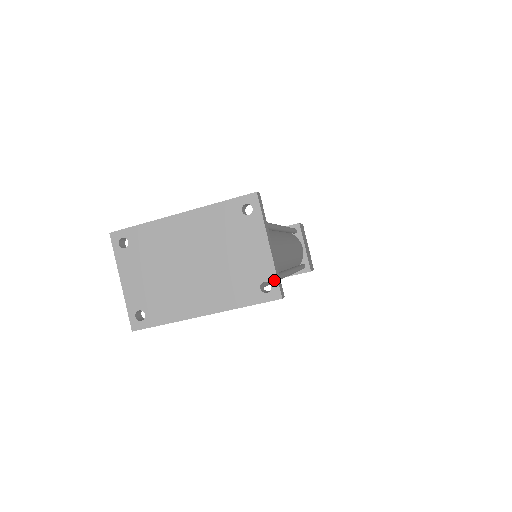
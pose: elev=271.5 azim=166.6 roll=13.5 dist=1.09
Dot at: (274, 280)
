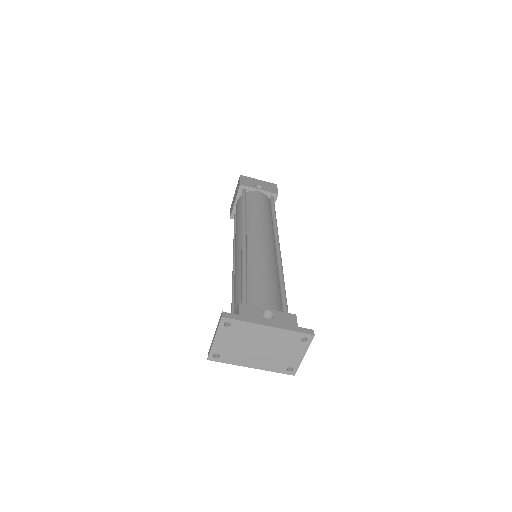
Dot at: (296, 368)
